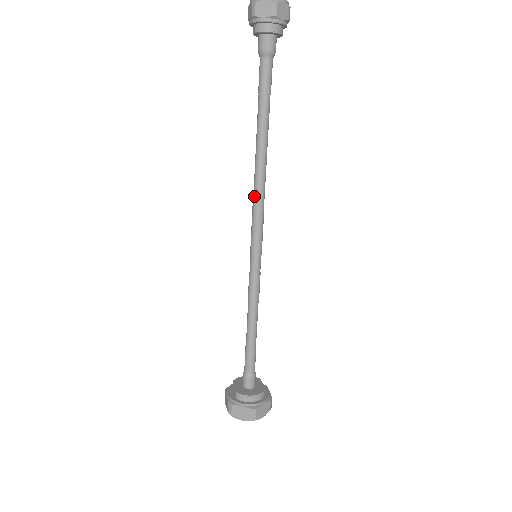
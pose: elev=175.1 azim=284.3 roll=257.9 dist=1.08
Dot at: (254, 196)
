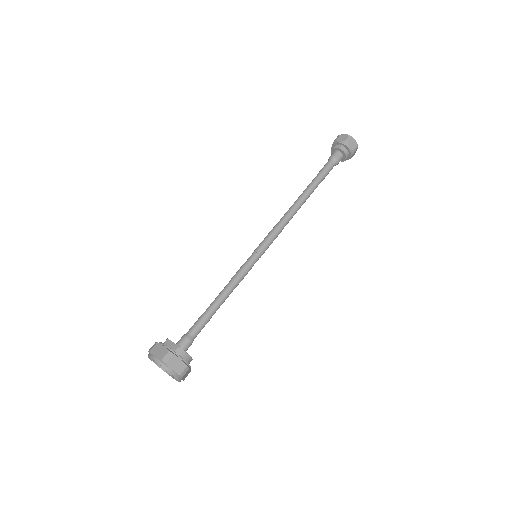
Dot at: (283, 220)
